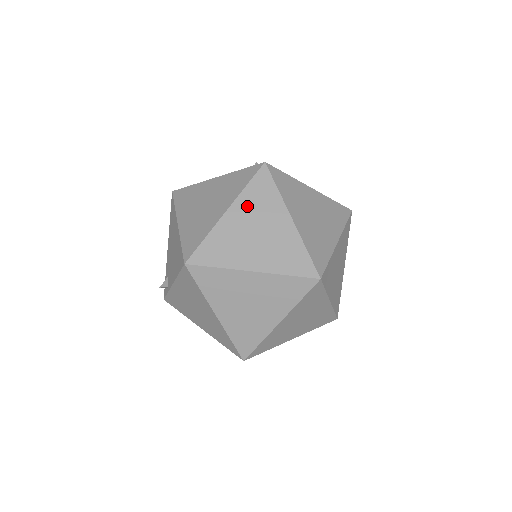
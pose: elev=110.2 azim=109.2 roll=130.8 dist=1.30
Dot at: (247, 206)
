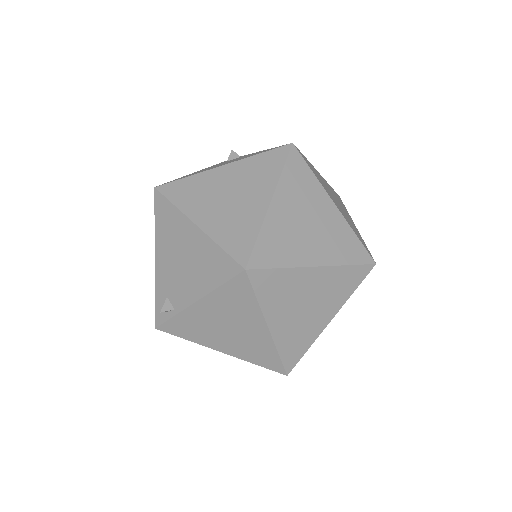
Dot at: (290, 193)
